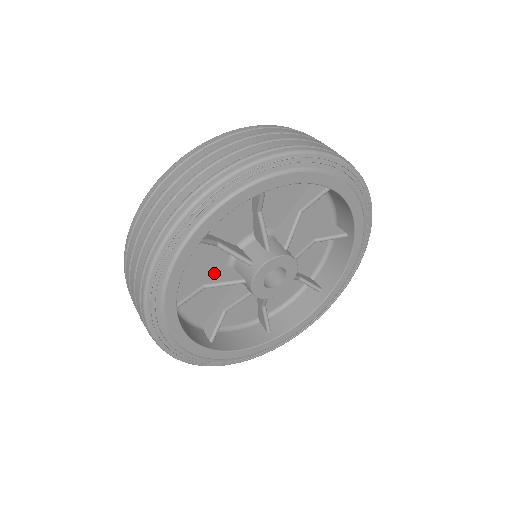
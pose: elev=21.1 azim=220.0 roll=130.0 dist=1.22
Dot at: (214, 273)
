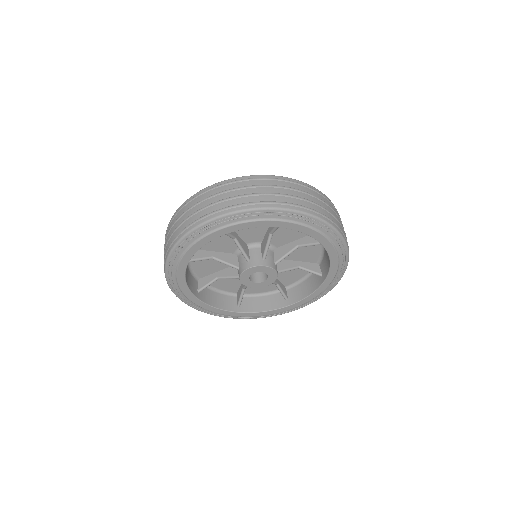
Dot at: (241, 238)
